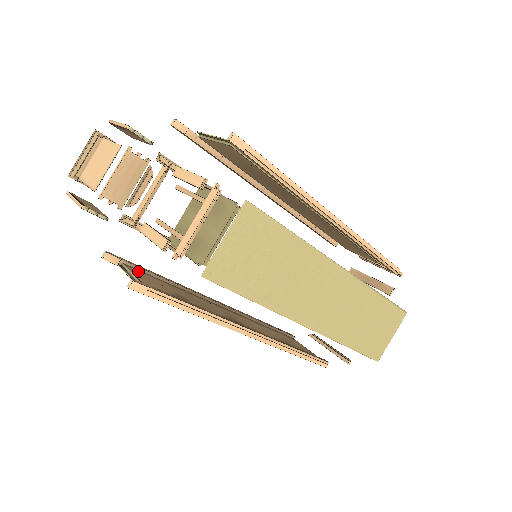
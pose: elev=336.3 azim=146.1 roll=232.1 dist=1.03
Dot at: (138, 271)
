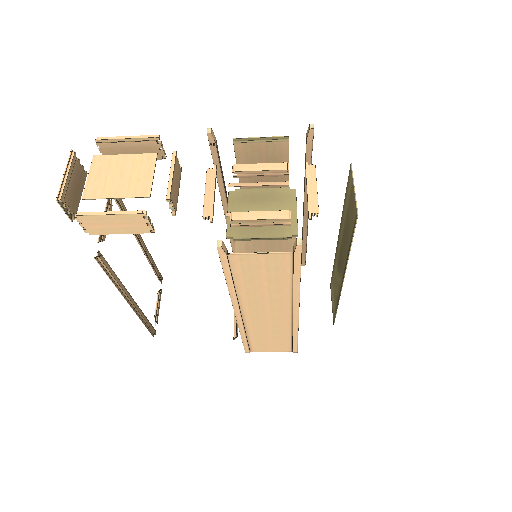
Dot at: (236, 261)
